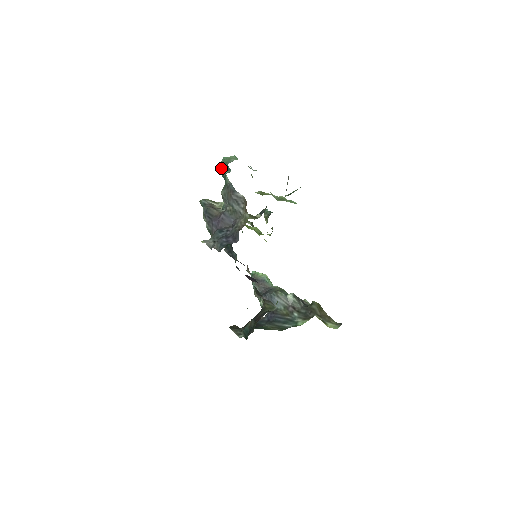
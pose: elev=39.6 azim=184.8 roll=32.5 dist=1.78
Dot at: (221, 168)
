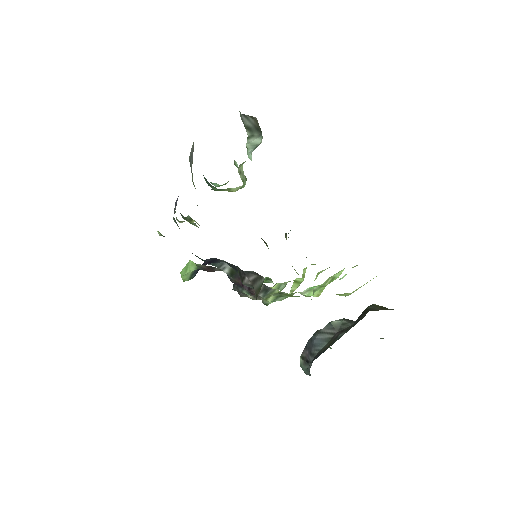
Dot at: occluded
